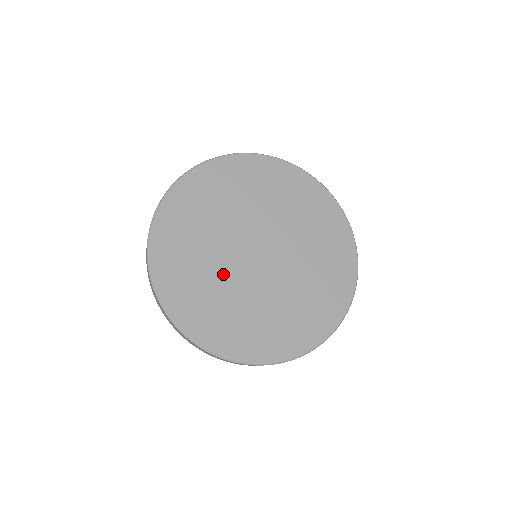
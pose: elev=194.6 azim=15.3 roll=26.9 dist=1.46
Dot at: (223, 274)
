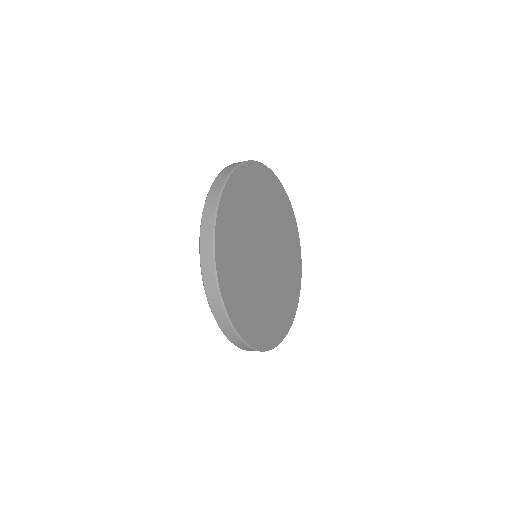
Dot at: (252, 276)
